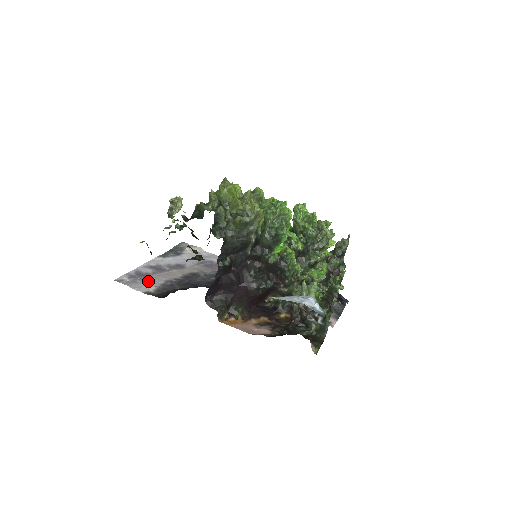
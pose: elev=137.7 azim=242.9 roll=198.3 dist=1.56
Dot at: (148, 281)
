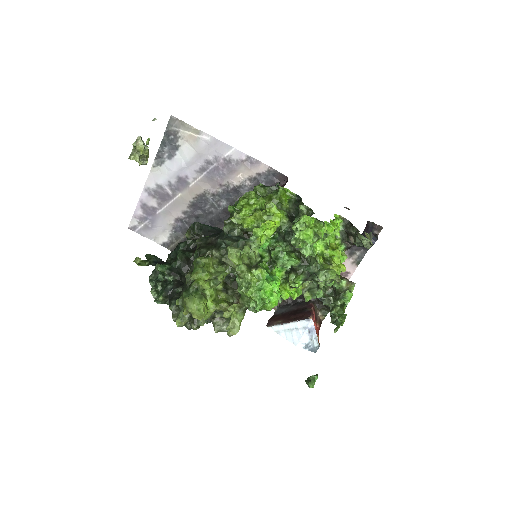
Dot at: (159, 224)
